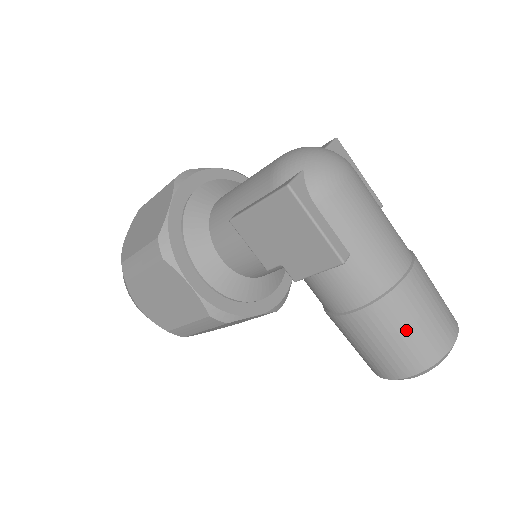
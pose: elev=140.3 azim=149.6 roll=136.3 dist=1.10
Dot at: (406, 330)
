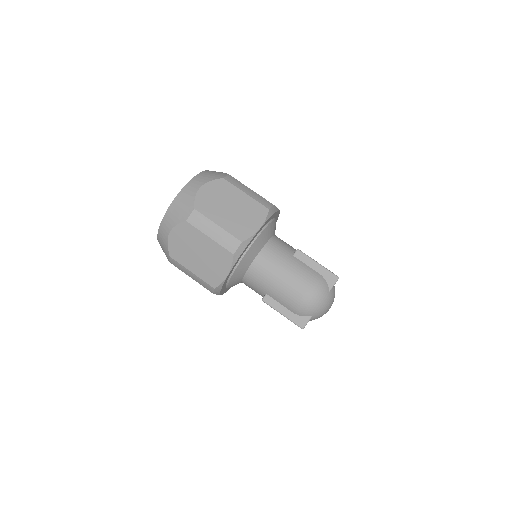
Dot at: occluded
